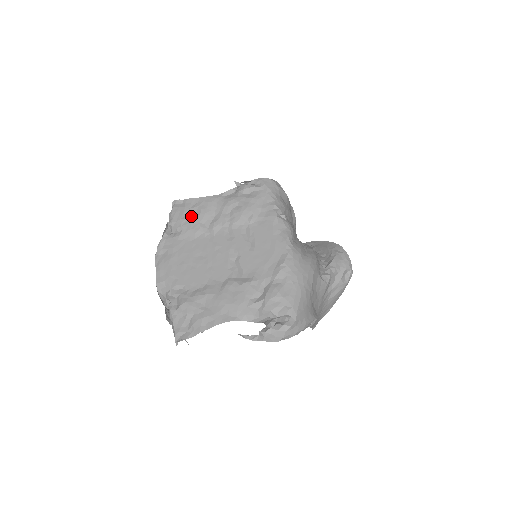
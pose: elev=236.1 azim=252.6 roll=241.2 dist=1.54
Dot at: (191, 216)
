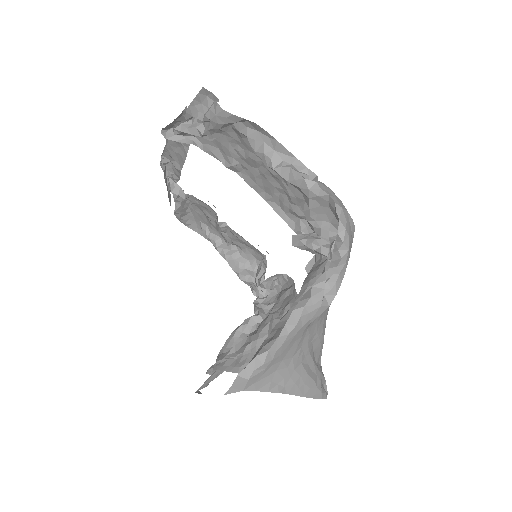
Dot at: occluded
